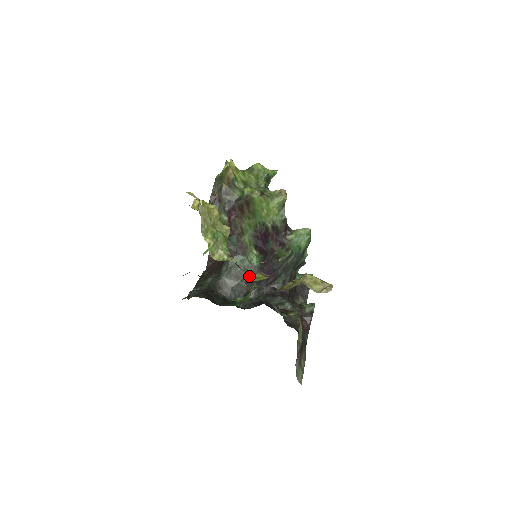
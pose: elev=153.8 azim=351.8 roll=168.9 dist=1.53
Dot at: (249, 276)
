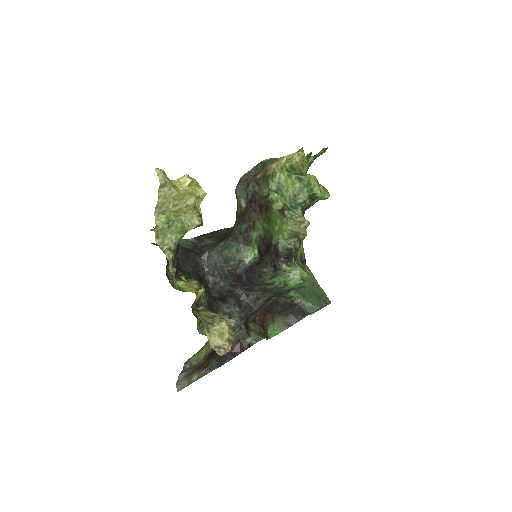
Dot at: (233, 268)
